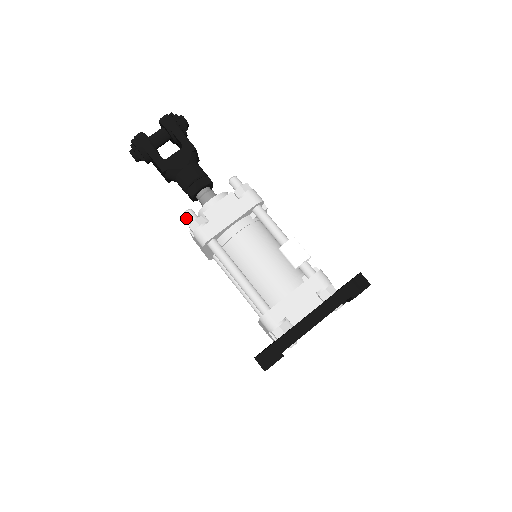
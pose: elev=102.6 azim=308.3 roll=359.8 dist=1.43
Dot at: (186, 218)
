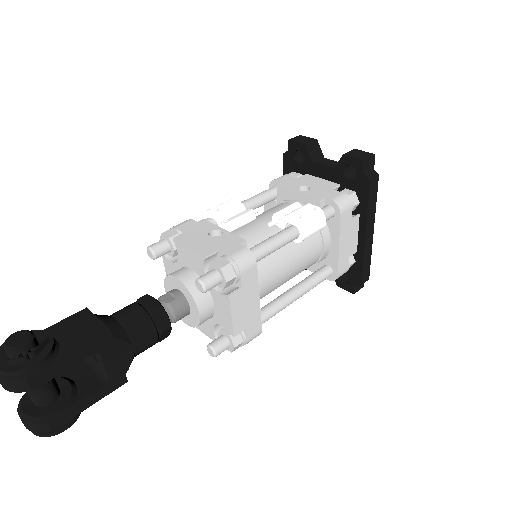
Dot at: (218, 354)
